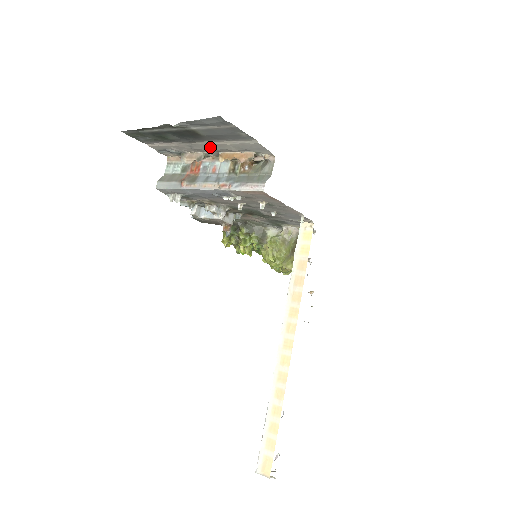
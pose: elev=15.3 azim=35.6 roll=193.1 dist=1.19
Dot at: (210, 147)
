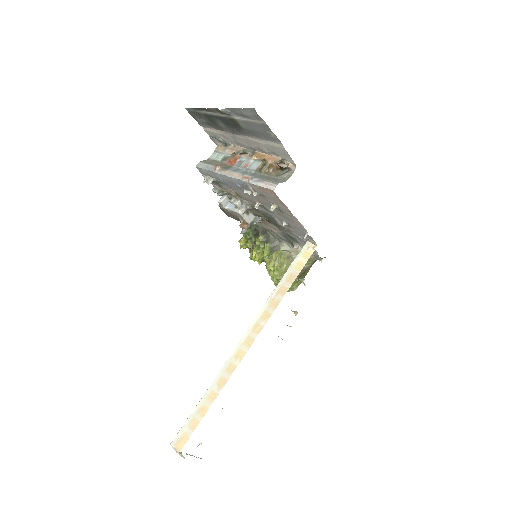
Dot at: (248, 143)
